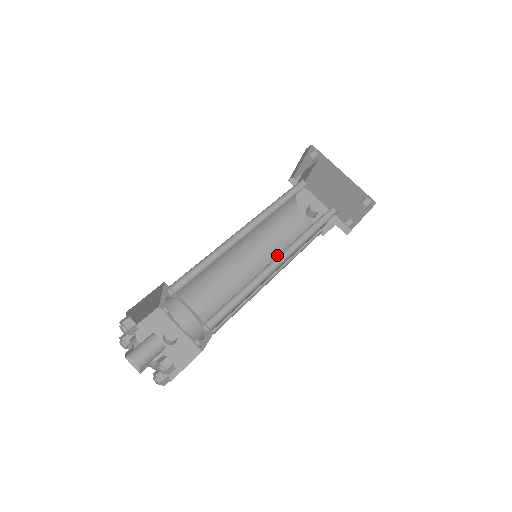
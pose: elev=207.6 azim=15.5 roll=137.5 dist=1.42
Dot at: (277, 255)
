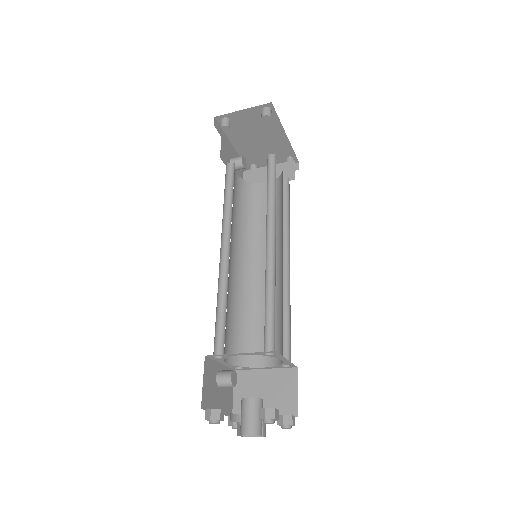
Dot at: (241, 235)
